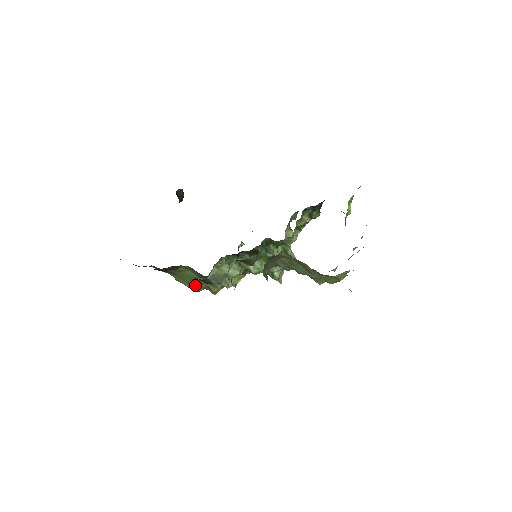
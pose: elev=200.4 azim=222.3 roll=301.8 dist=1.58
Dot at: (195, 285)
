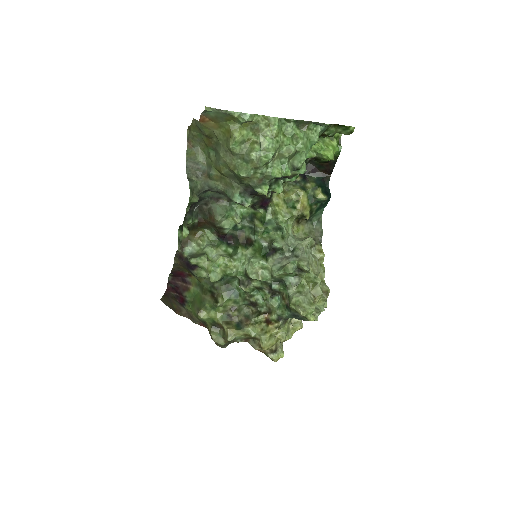
Dot at: (201, 308)
